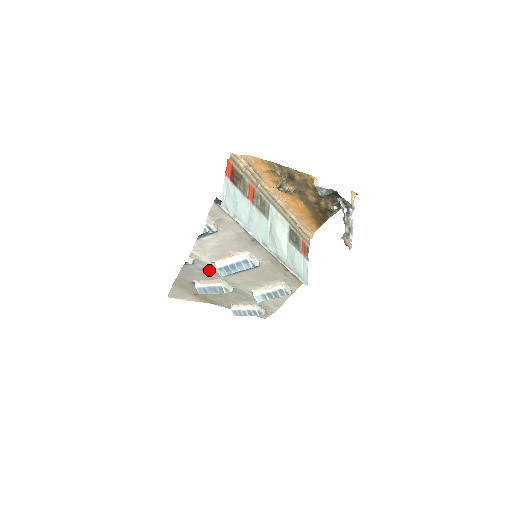
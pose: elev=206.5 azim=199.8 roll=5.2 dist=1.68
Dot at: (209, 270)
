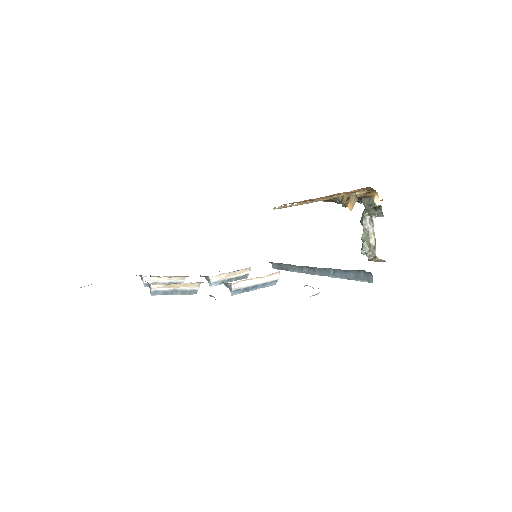
Dot at: occluded
